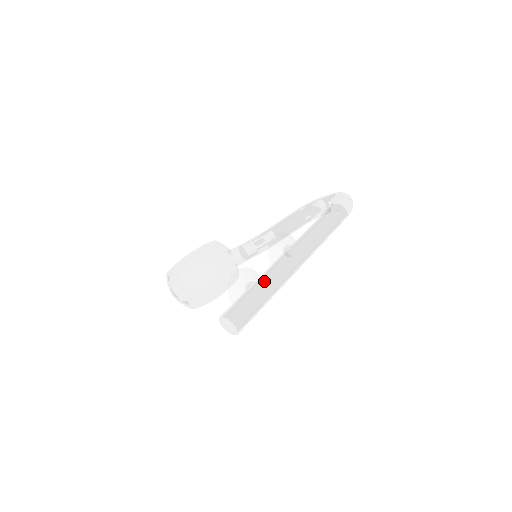
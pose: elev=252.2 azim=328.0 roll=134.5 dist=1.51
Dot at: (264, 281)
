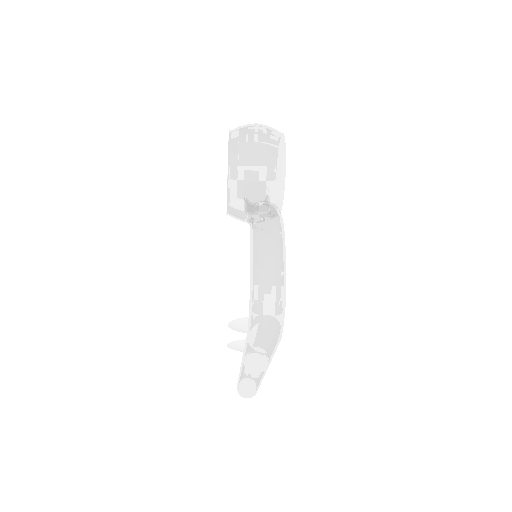
Dot at: (241, 385)
